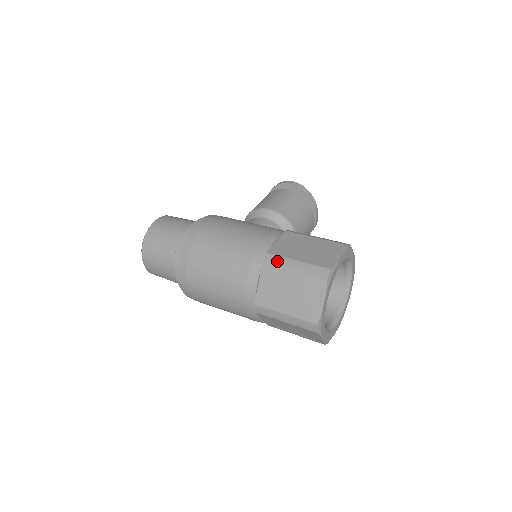
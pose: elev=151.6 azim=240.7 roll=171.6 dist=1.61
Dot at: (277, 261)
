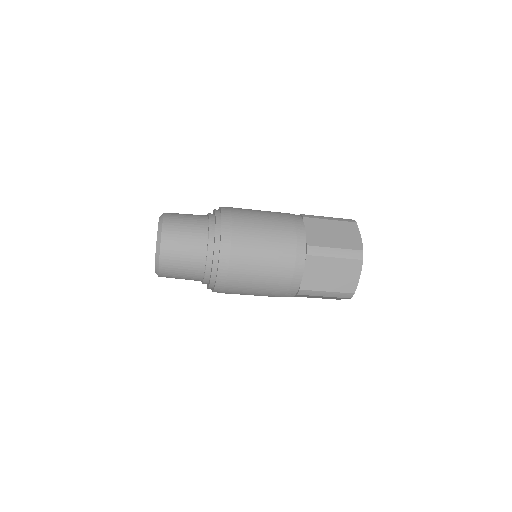
Dot at: (313, 216)
